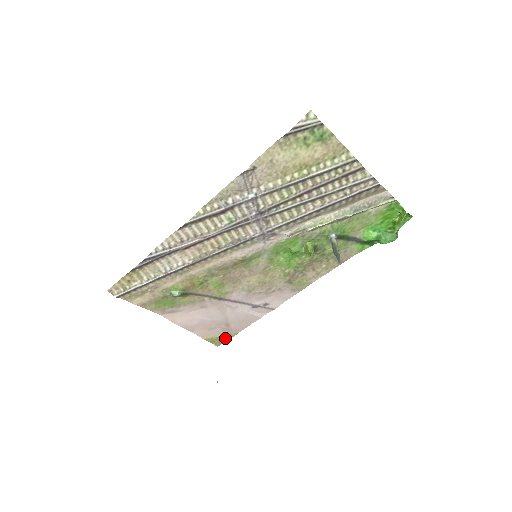
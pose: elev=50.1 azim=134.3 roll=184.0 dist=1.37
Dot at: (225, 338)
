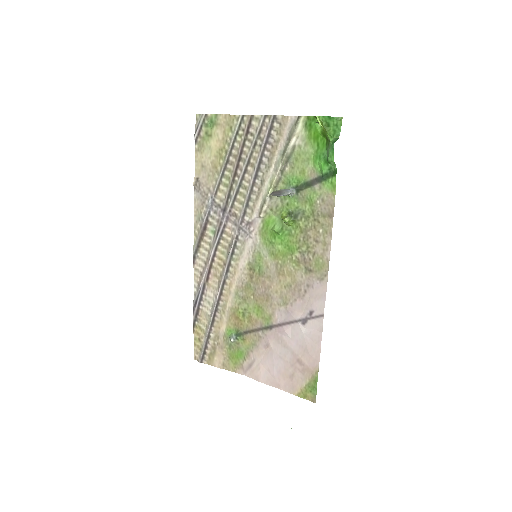
Dot at: (313, 385)
